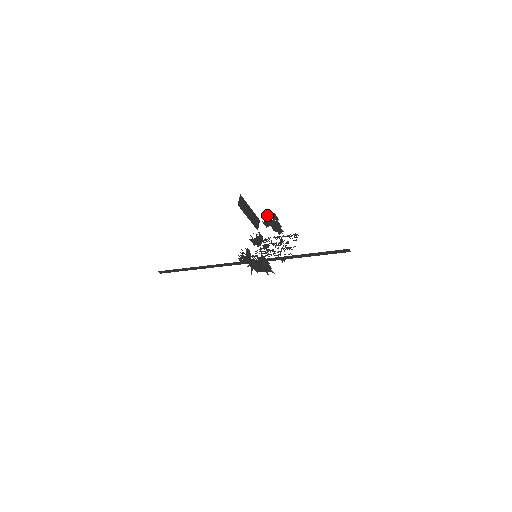
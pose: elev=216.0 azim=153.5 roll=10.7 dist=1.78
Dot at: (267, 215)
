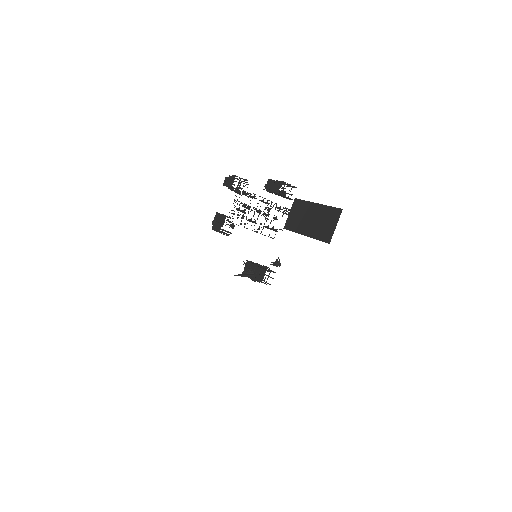
Dot at: (287, 183)
